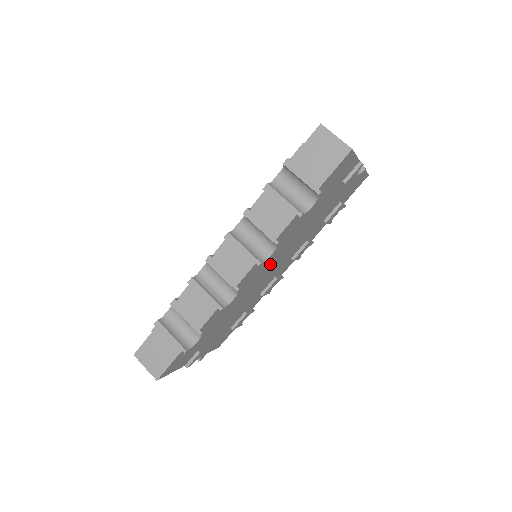
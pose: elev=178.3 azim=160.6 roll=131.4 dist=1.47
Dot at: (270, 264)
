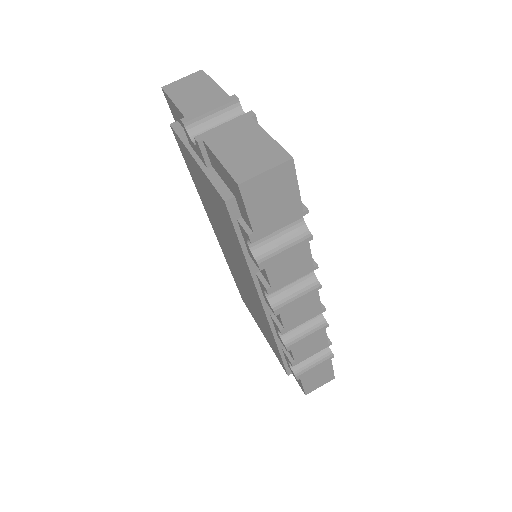
Dot at: occluded
